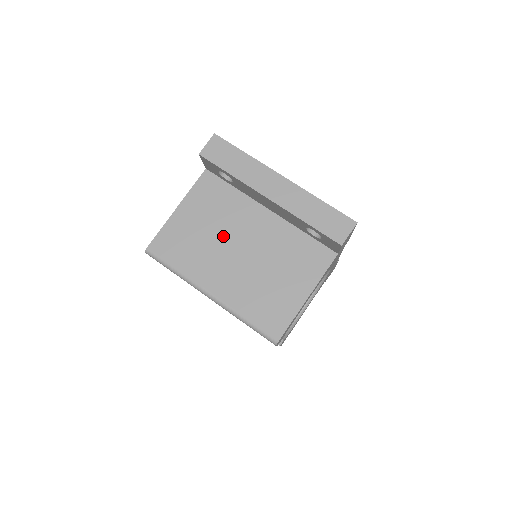
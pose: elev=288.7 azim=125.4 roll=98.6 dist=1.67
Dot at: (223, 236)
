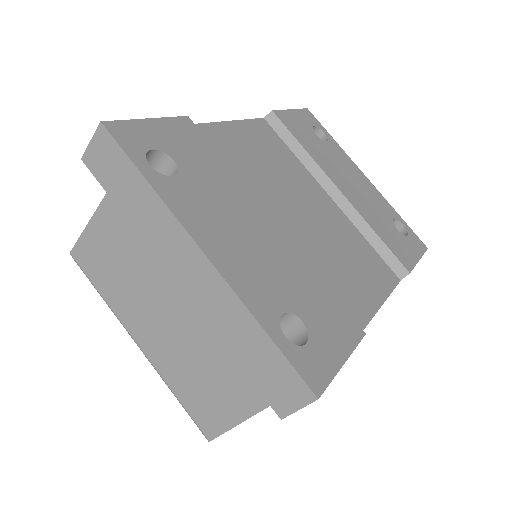
Dot at: (153, 276)
